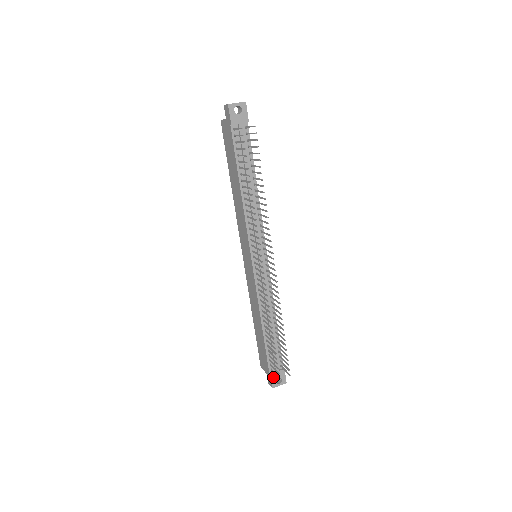
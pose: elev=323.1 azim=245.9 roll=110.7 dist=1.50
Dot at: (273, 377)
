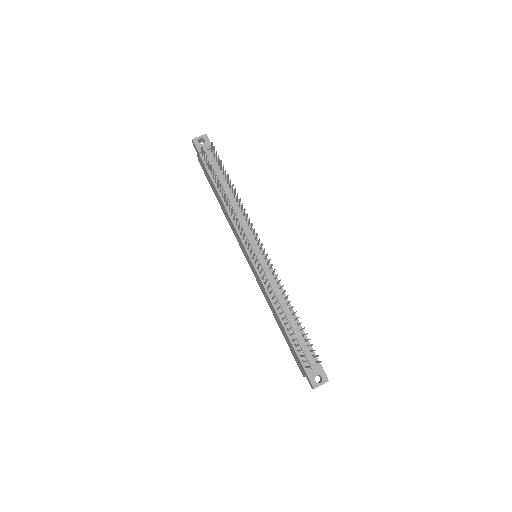
Dot at: (310, 375)
